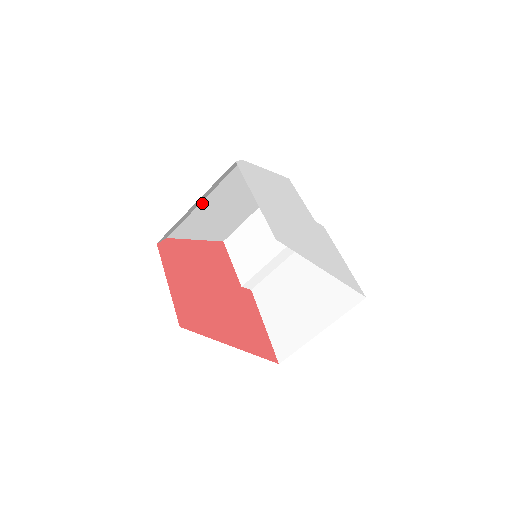
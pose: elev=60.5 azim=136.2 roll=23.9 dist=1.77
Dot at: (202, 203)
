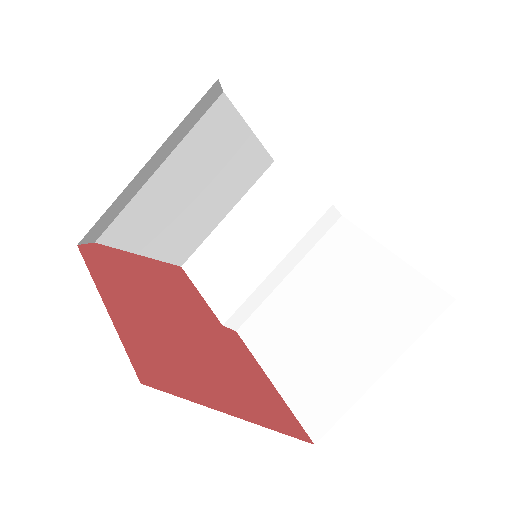
Dot at: (156, 174)
